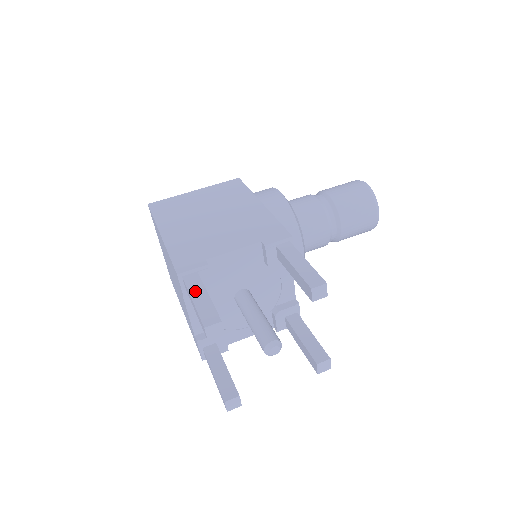
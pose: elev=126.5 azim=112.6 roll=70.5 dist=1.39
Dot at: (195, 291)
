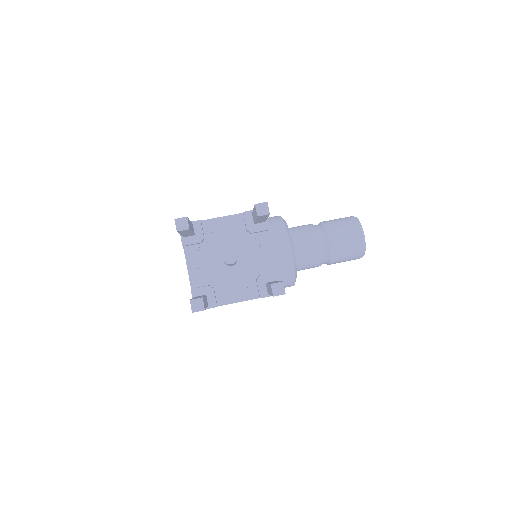
Dot at: occluded
